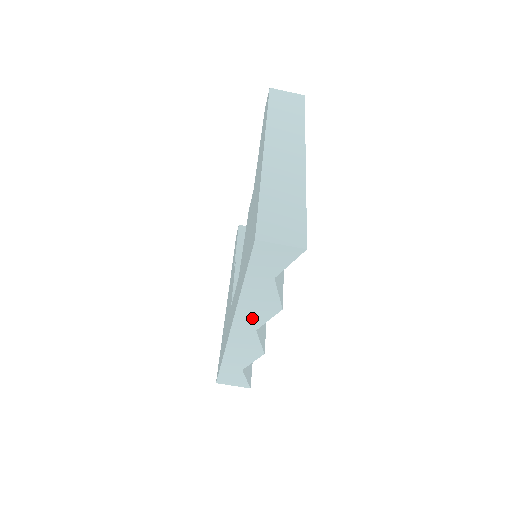
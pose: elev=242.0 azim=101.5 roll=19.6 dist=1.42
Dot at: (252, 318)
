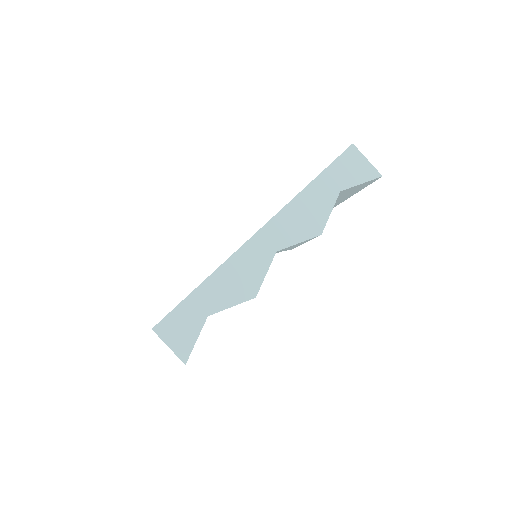
Dot at: (286, 231)
